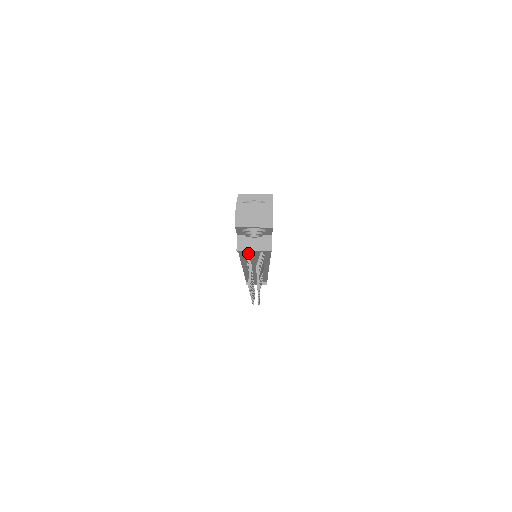
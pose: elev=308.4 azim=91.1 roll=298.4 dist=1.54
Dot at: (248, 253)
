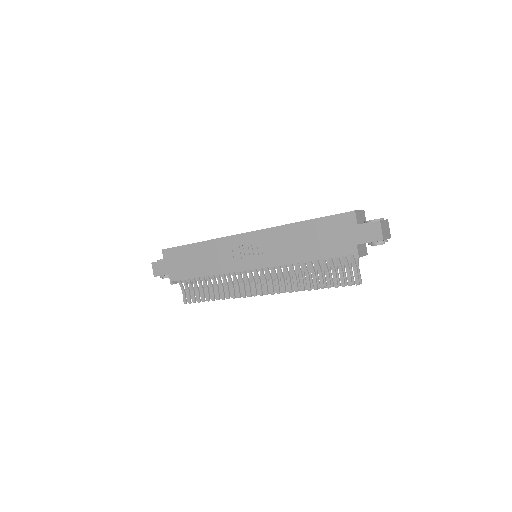
Dot at: occluded
